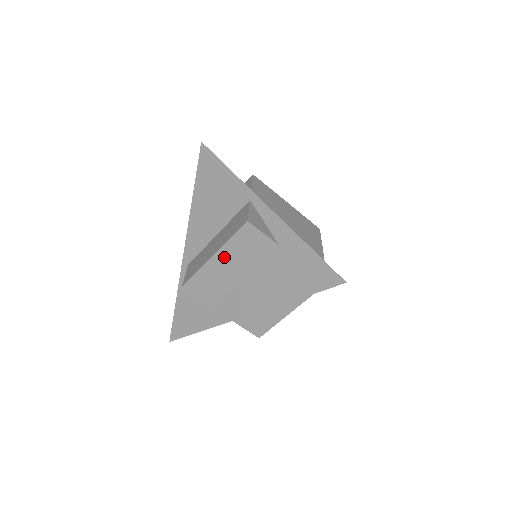
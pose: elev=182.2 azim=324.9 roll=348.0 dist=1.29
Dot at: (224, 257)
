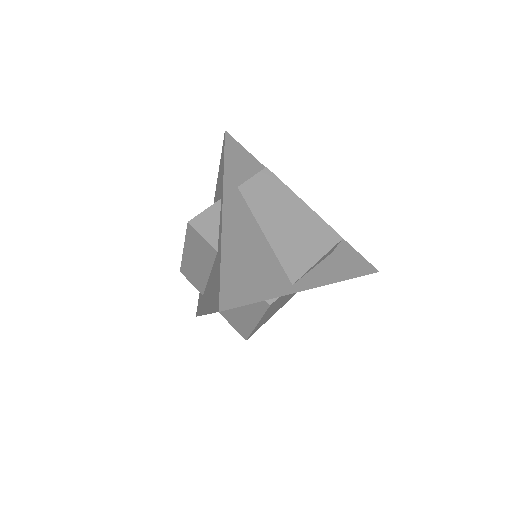
Dot at: (190, 252)
